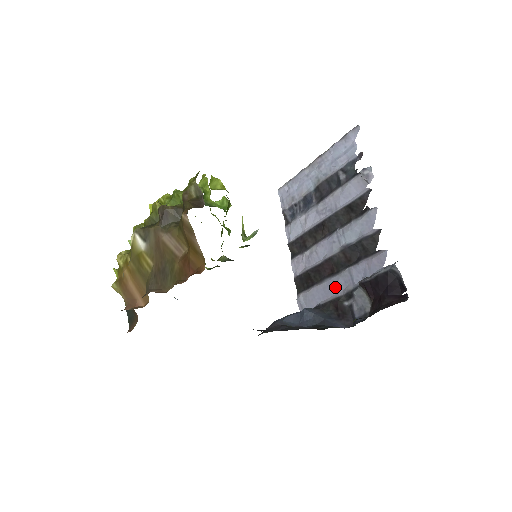
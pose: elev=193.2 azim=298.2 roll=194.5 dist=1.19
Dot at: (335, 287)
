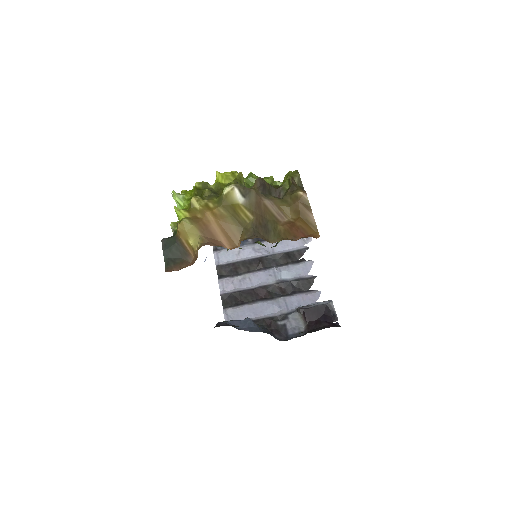
Dot at: (269, 309)
